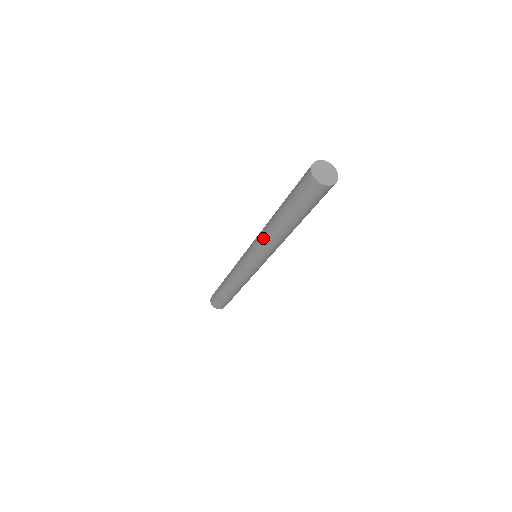
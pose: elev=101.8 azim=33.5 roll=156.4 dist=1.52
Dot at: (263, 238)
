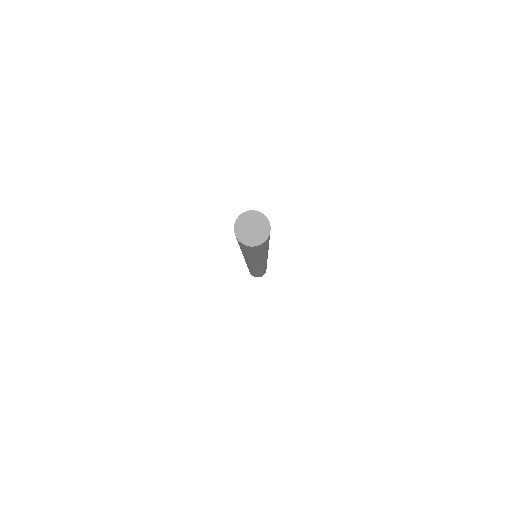
Dot at: occluded
